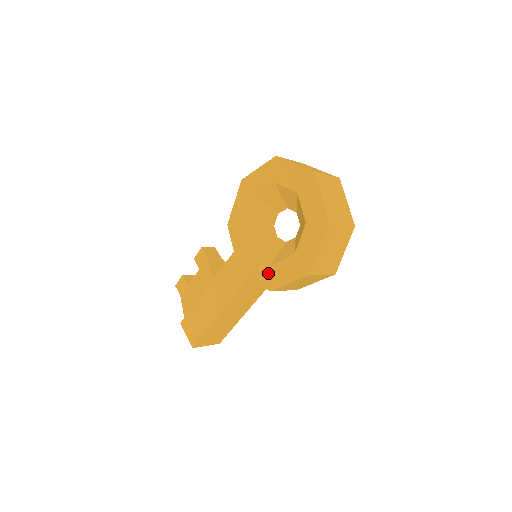
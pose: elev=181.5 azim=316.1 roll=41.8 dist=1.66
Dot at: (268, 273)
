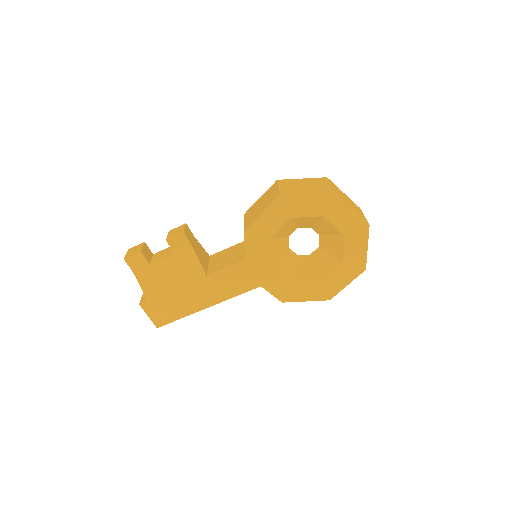
Dot at: (285, 289)
